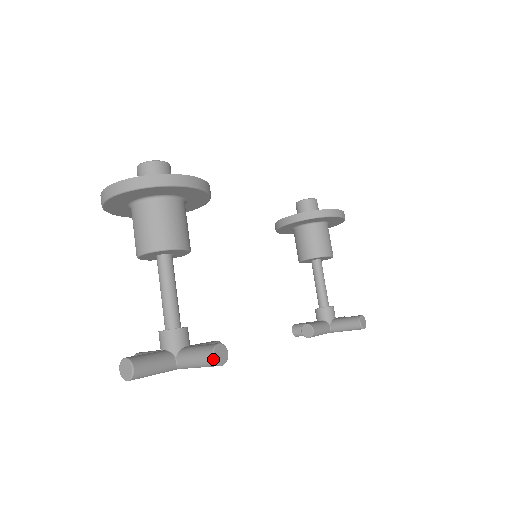
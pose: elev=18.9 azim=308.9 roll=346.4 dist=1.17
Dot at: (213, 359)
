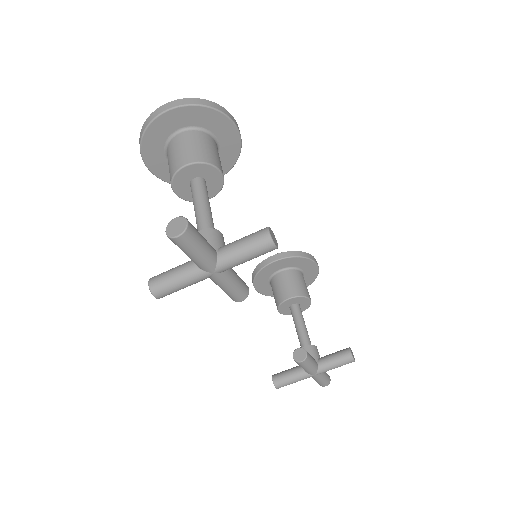
Dot at: (269, 234)
